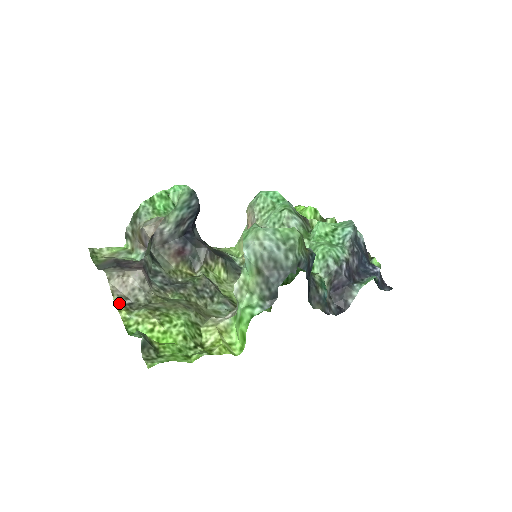
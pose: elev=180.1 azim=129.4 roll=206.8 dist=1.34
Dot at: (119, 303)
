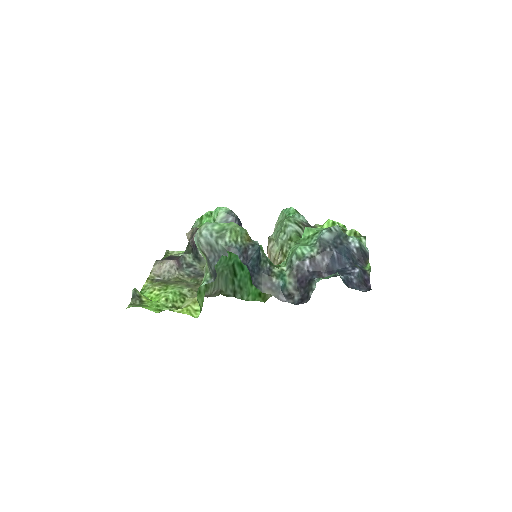
Dot at: (151, 278)
